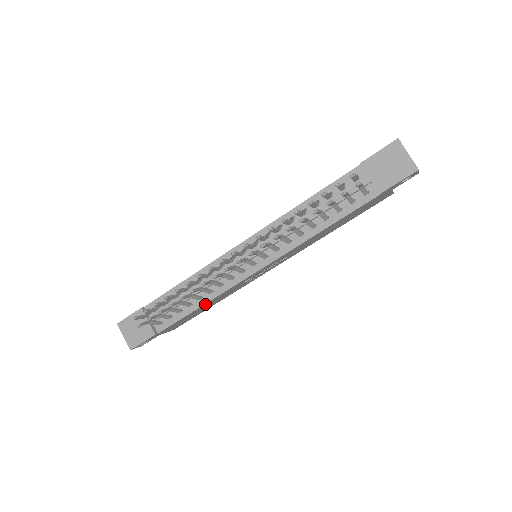
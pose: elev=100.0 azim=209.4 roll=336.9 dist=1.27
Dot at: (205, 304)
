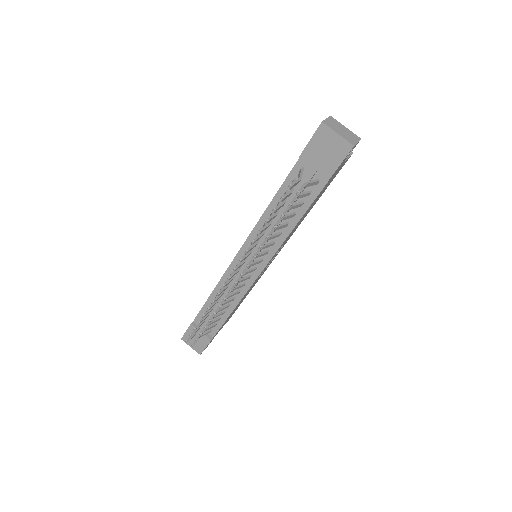
Dot at: (235, 307)
